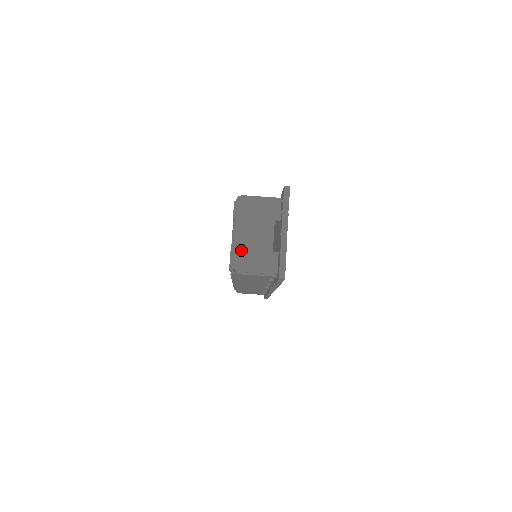
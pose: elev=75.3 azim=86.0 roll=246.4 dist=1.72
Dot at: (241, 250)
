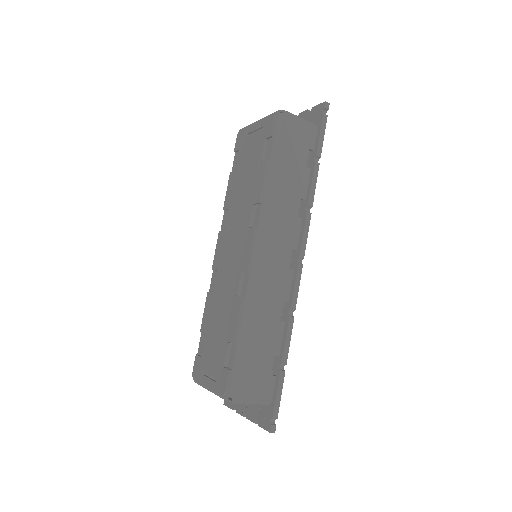
Dot at: occluded
